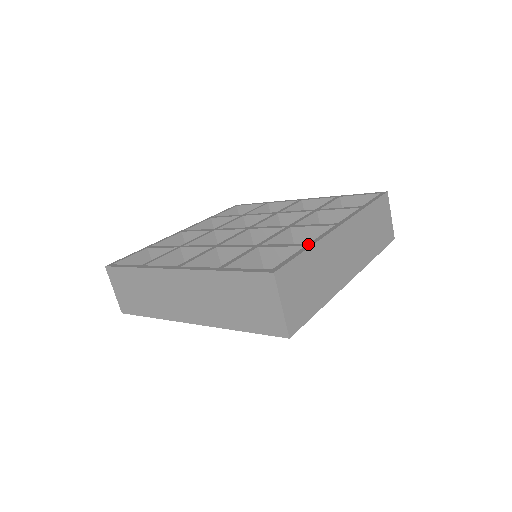
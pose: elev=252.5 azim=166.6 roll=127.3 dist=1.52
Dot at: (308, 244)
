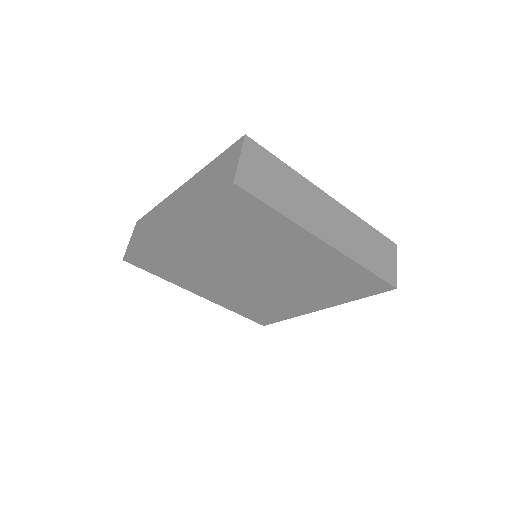
Dot at: occluded
